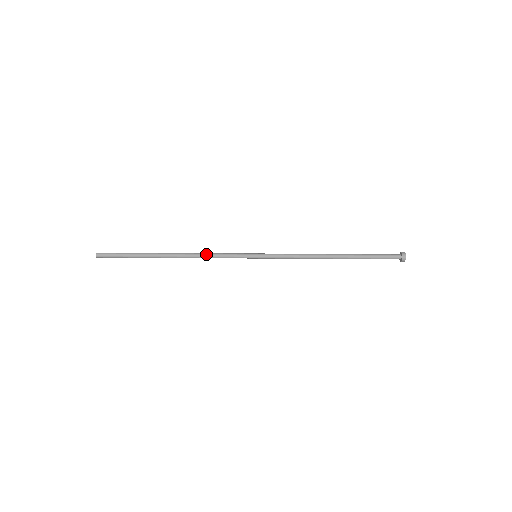
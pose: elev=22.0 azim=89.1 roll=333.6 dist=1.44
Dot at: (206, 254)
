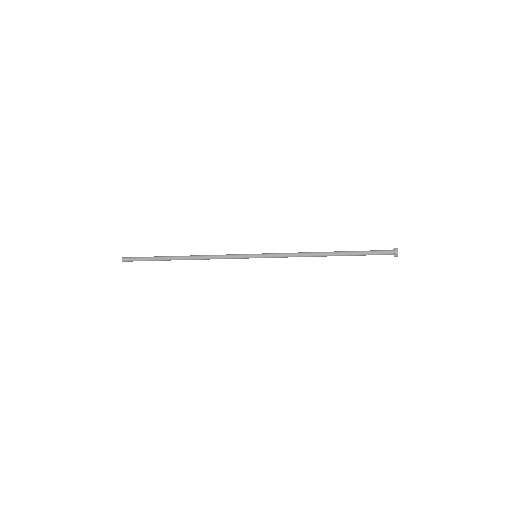
Dot at: (212, 256)
